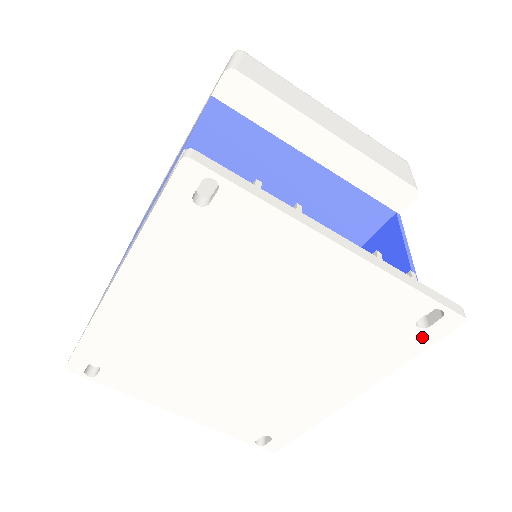
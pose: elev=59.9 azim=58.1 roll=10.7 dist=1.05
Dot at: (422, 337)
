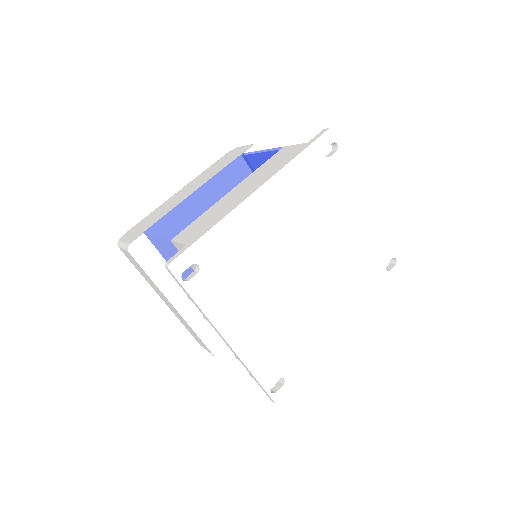
Dot at: (386, 278)
